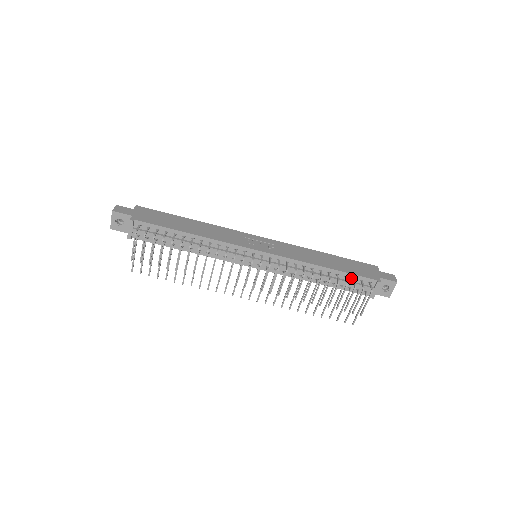
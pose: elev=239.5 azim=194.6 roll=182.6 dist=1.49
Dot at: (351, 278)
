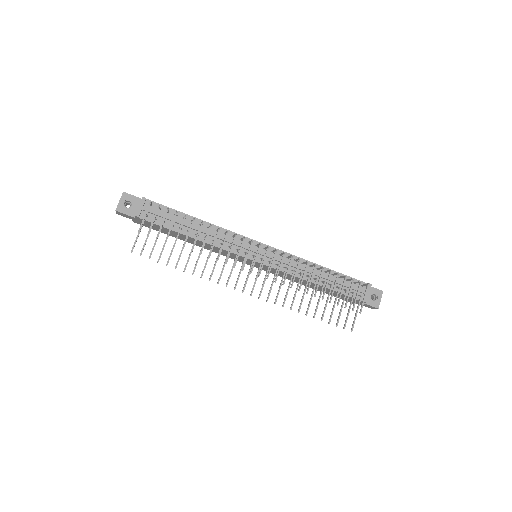
Dot at: occluded
